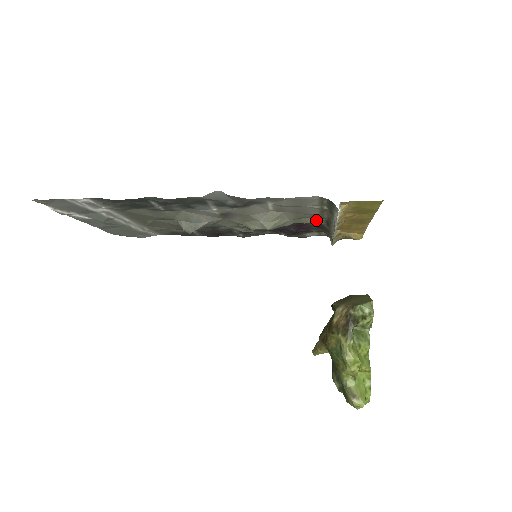
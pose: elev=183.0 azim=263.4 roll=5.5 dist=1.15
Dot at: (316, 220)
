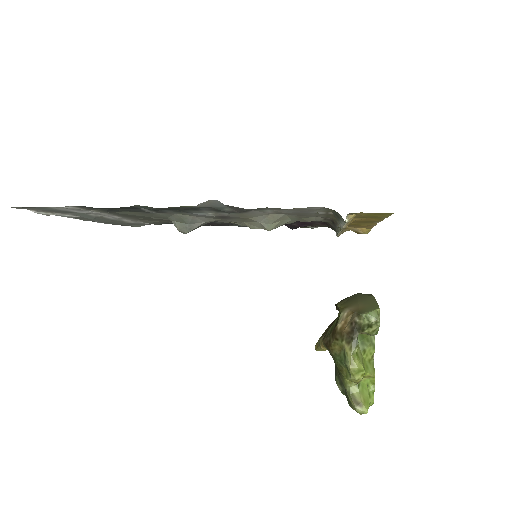
Dot at: (320, 219)
